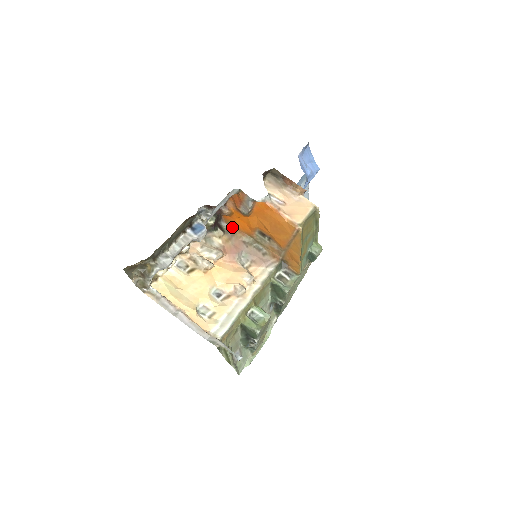
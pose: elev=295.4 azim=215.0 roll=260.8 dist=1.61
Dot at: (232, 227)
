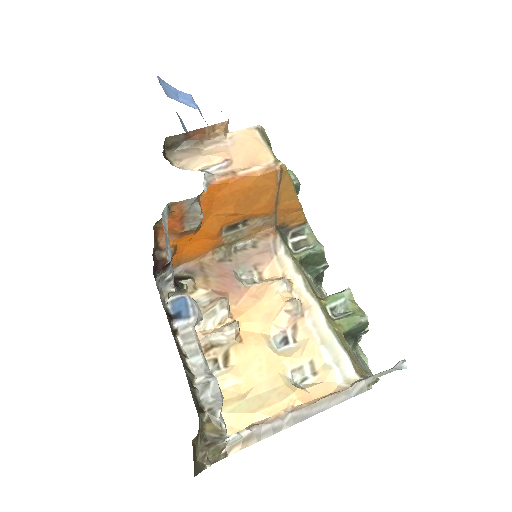
Dot at: (188, 263)
